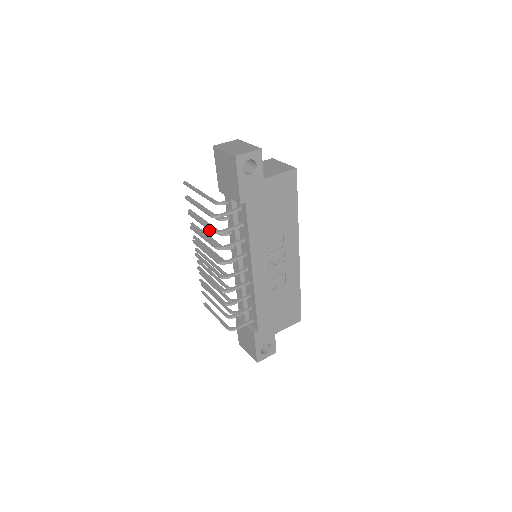
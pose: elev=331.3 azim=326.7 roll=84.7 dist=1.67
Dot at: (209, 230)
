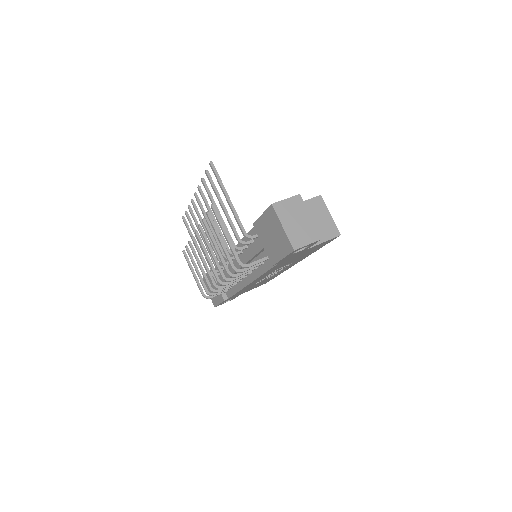
Dot at: (228, 261)
